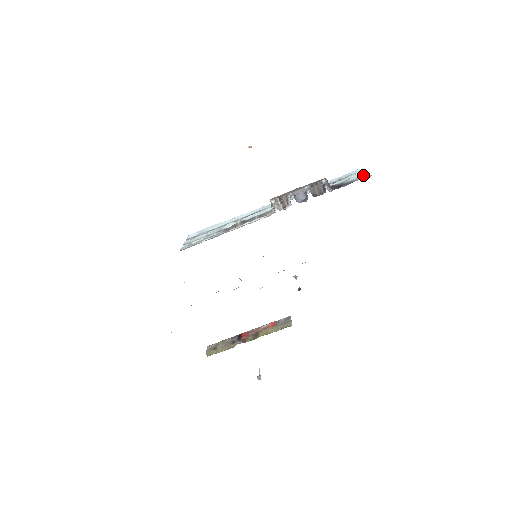
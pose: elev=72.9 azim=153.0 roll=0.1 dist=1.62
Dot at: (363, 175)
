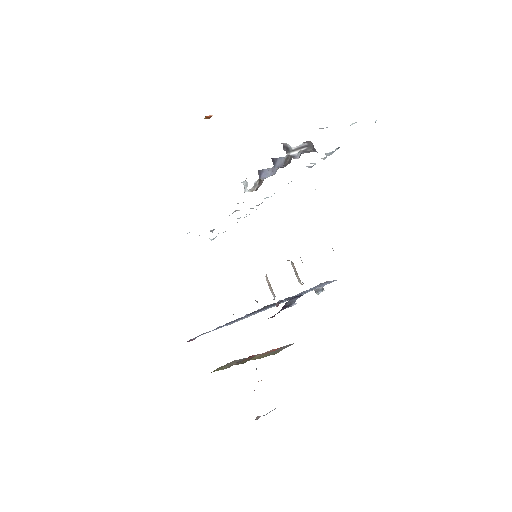
Dot at: occluded
